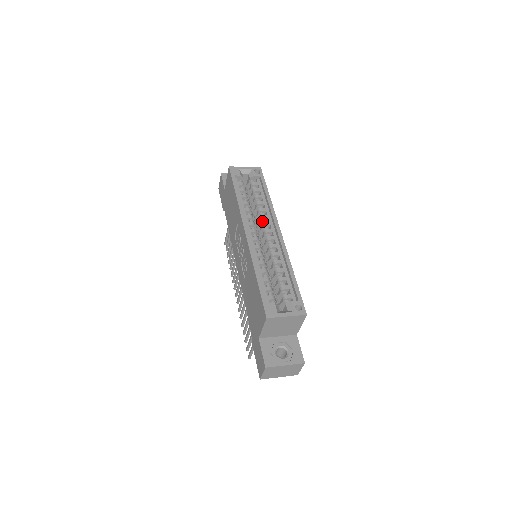
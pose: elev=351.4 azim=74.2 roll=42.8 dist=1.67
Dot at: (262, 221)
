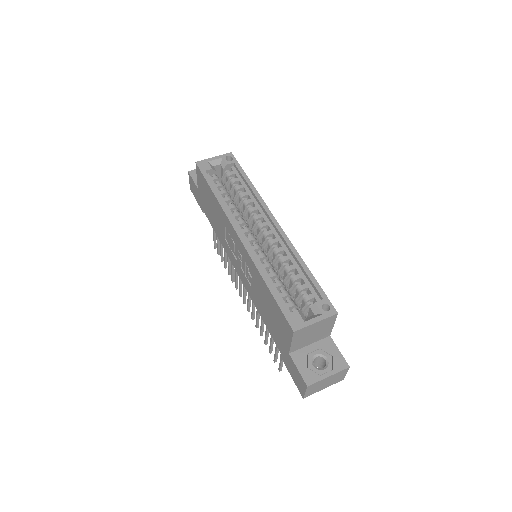
Dot at: (252, 215)
